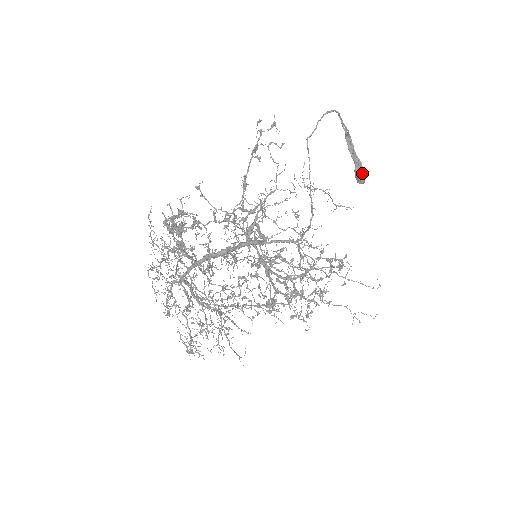
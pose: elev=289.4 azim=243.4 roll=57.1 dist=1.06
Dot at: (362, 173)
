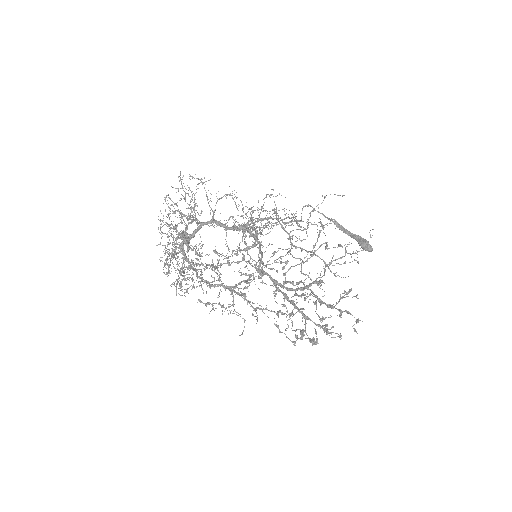
Dot at: (364, 241)
